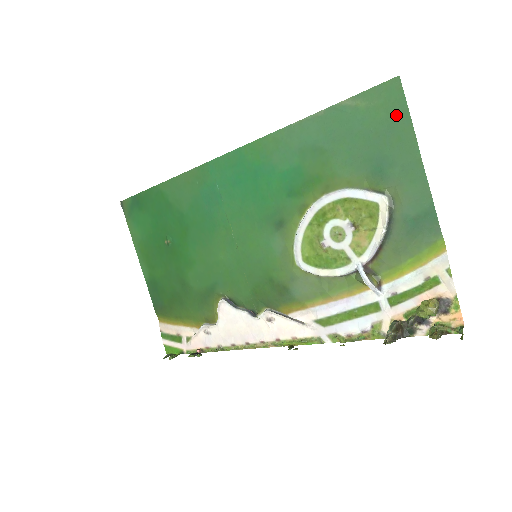
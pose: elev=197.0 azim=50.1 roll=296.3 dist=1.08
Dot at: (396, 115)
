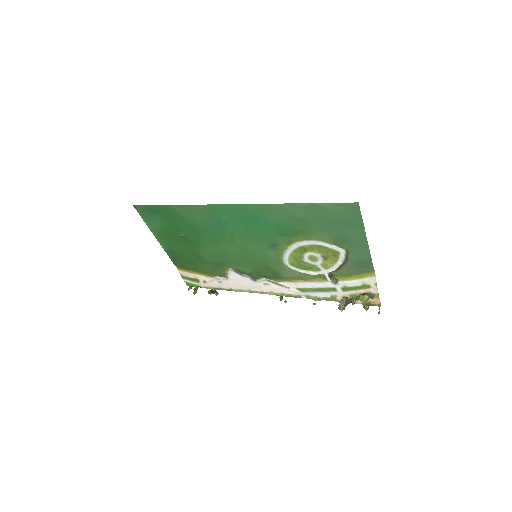
Dot at: (354, 218)
